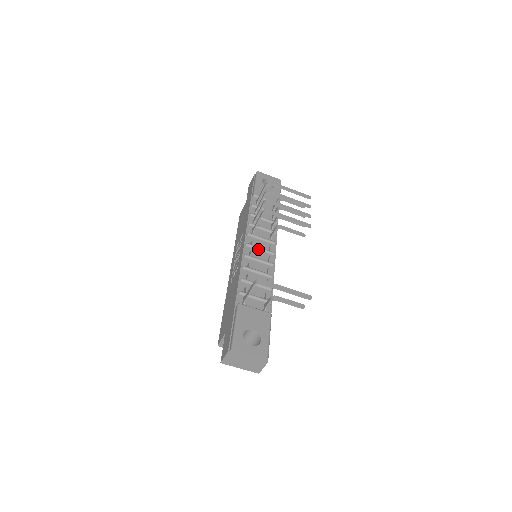
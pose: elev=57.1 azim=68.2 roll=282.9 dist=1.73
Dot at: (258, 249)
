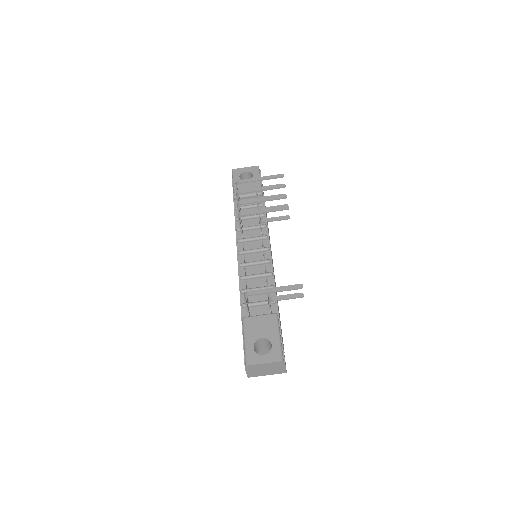
Dot at: (251, 252)
